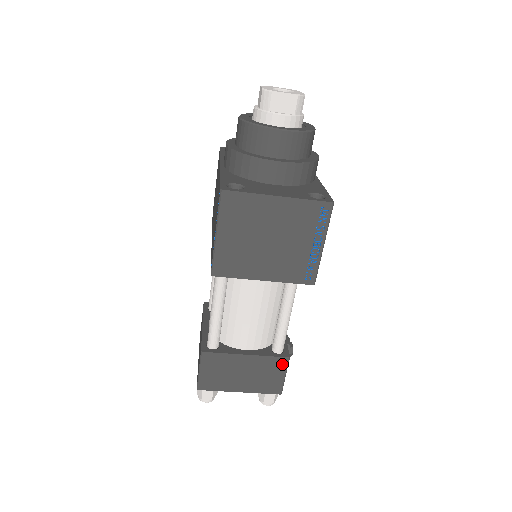
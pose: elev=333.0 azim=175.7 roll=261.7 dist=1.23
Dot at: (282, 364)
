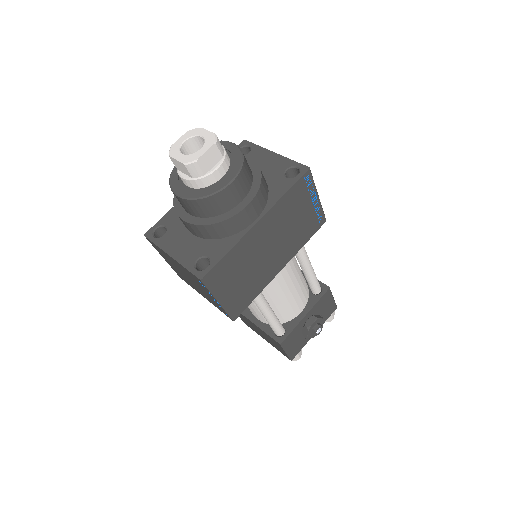
Dot at: (278, 344)
